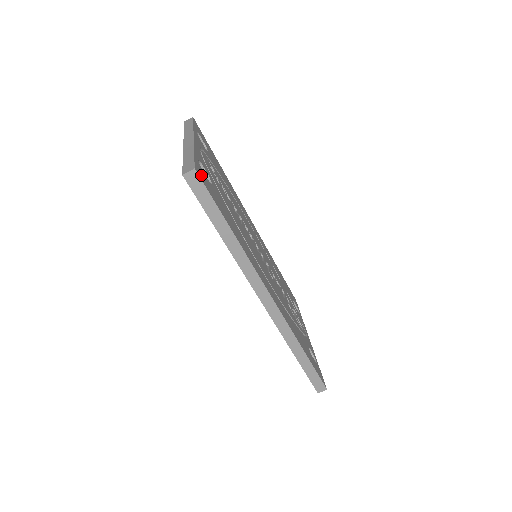
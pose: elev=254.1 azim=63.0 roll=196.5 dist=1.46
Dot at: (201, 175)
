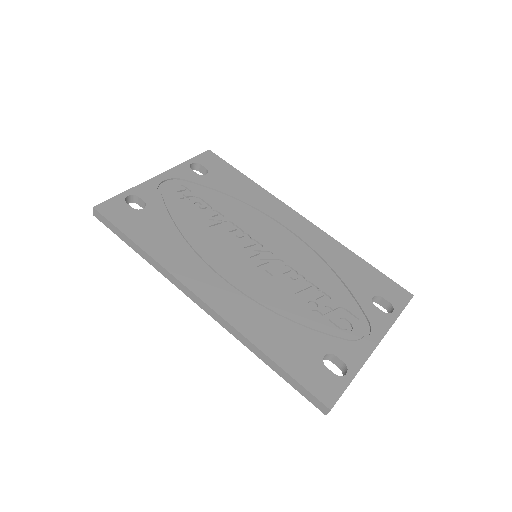
Dot at: (109, 209)
